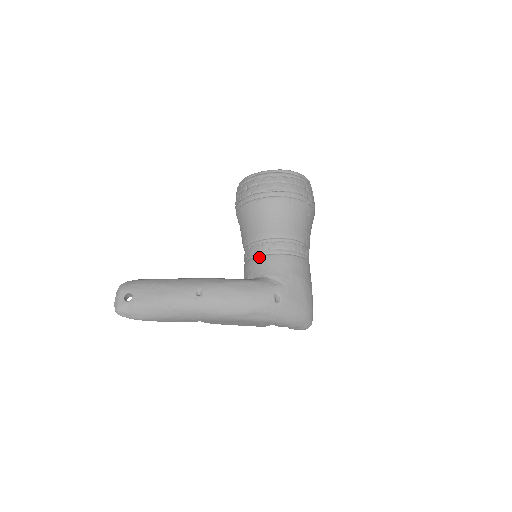
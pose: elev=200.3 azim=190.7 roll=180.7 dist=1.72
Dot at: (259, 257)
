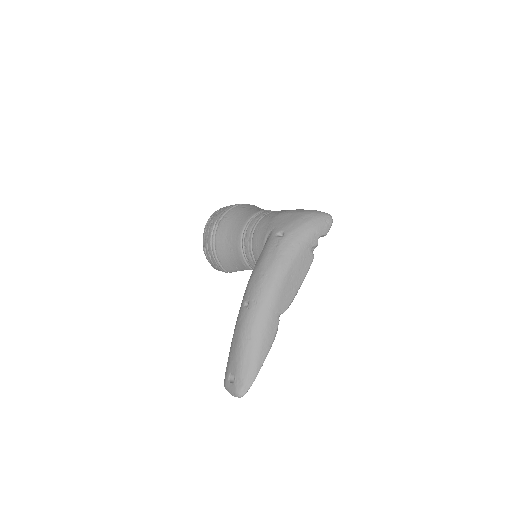
Dot at: (252, 250)
